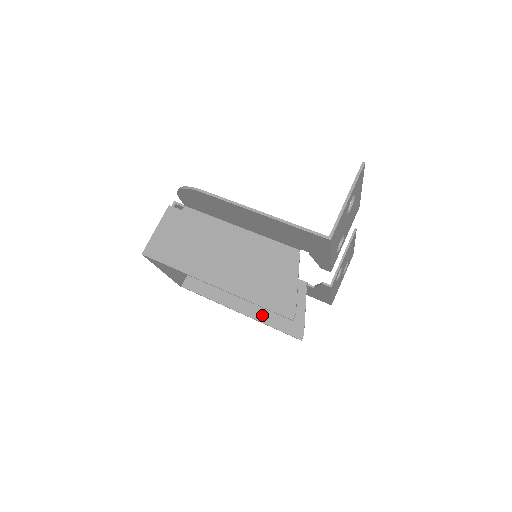
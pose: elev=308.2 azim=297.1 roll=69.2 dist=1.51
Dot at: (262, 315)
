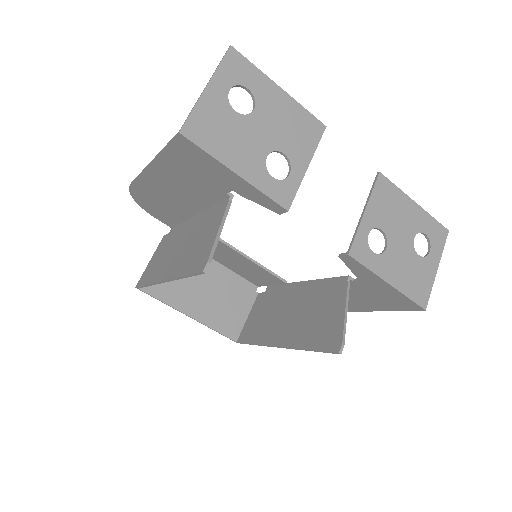
Dot at: (299, 339)
